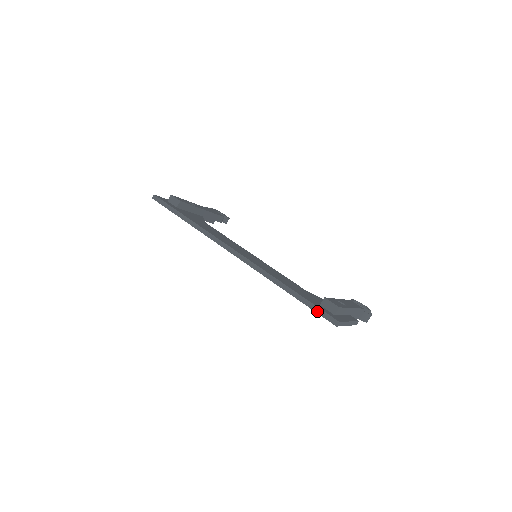
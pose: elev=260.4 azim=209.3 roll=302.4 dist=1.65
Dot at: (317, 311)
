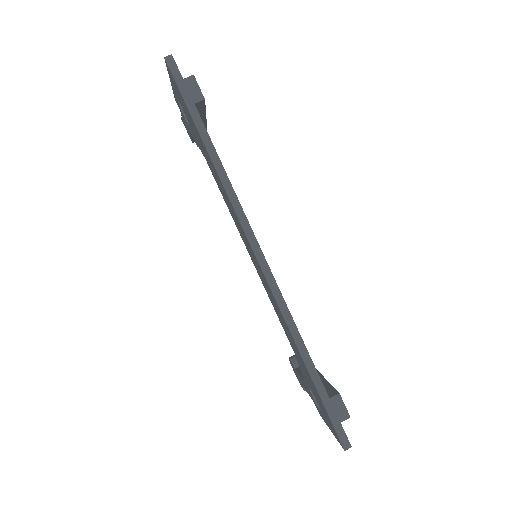
Dot at: (332, 416)
